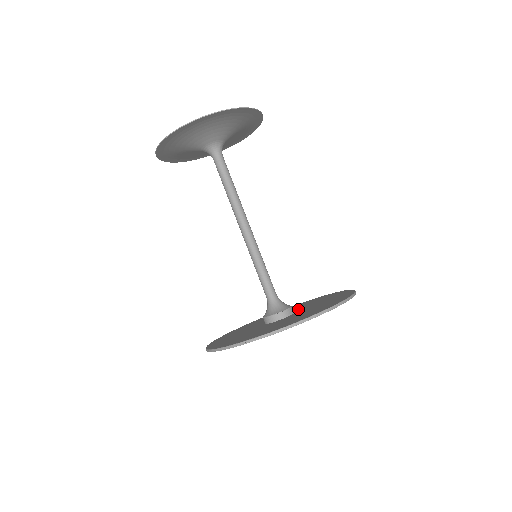
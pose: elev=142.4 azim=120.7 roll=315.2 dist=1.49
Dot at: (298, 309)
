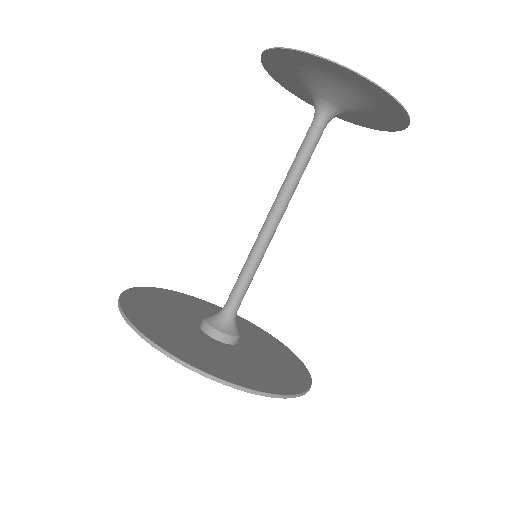
Dot at: (248, 345)
